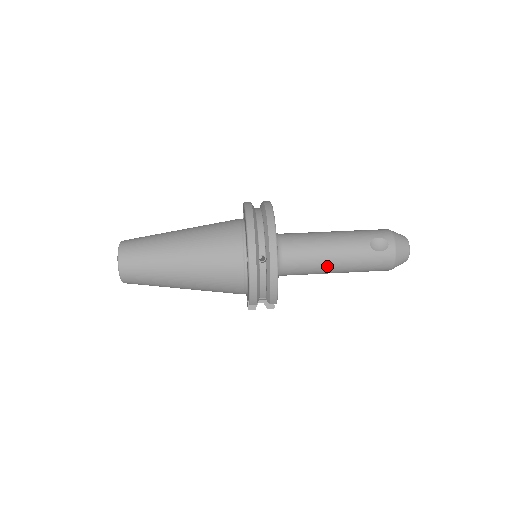
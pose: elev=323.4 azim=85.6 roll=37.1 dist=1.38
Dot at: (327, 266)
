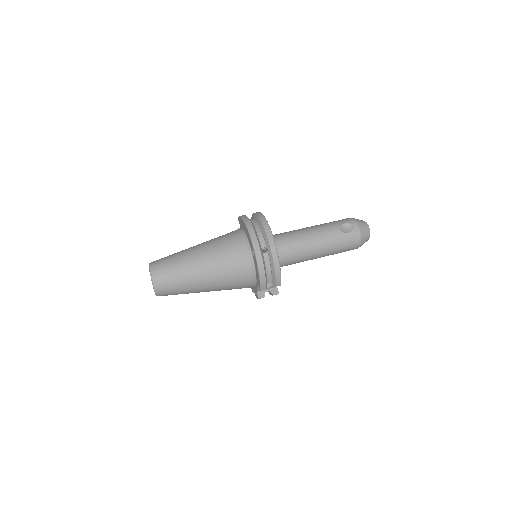
Dot at: (312, 251)
